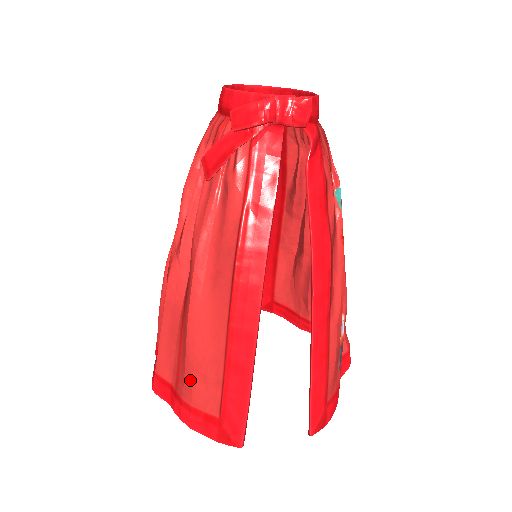
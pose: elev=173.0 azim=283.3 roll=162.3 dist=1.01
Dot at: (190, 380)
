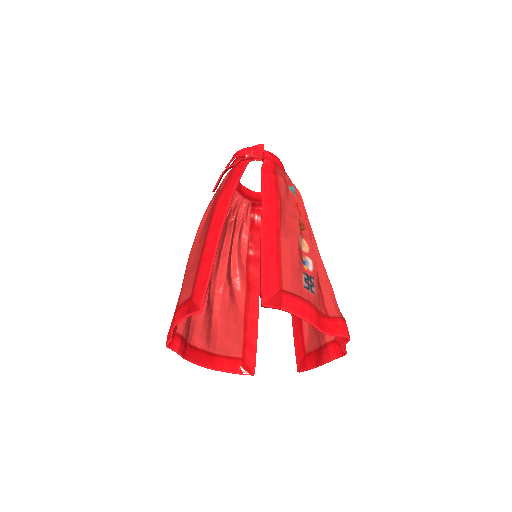
Dot at: (182, 289)
